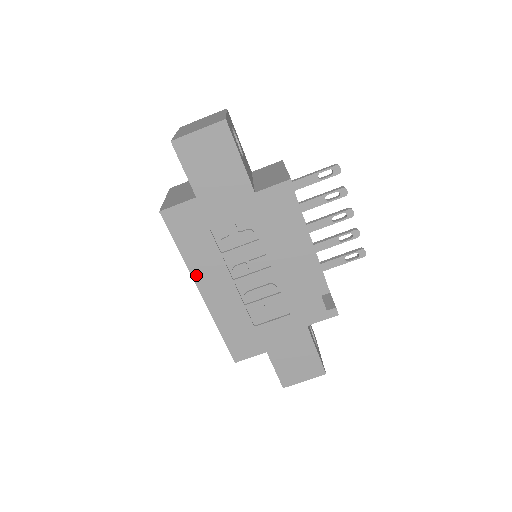
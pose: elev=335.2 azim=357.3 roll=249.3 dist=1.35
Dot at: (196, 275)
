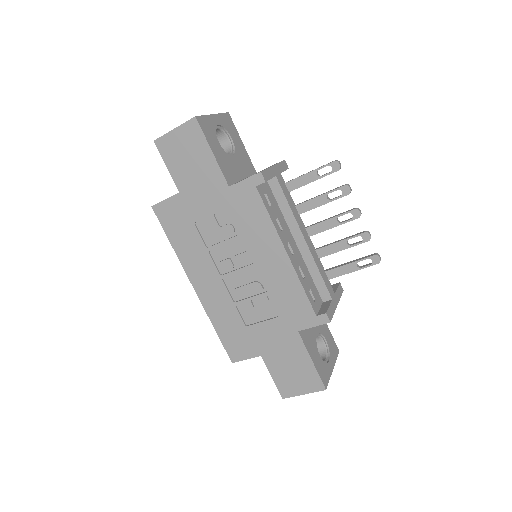
Dot at: (188, 269)
